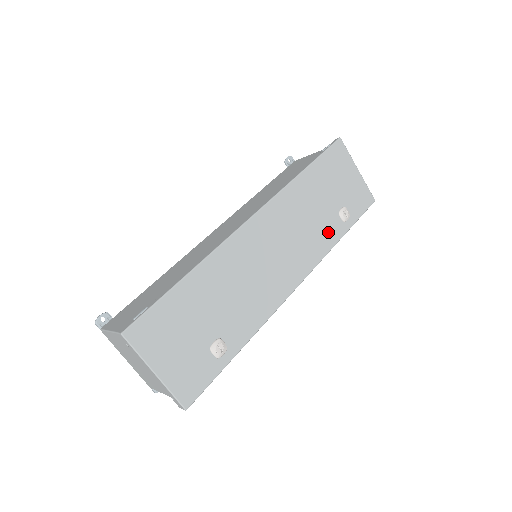
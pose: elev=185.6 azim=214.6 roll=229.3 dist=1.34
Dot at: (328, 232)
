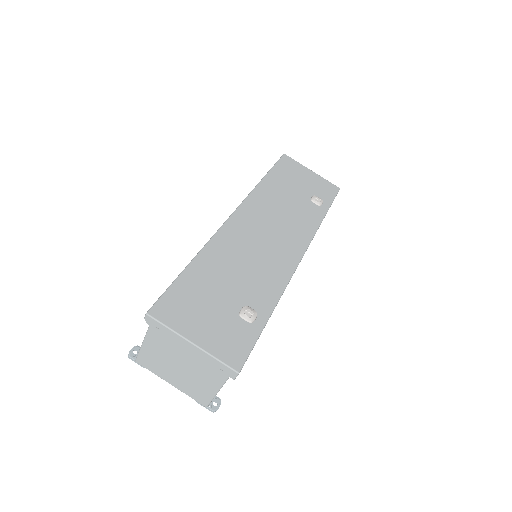
Dot at: (309, 215)
